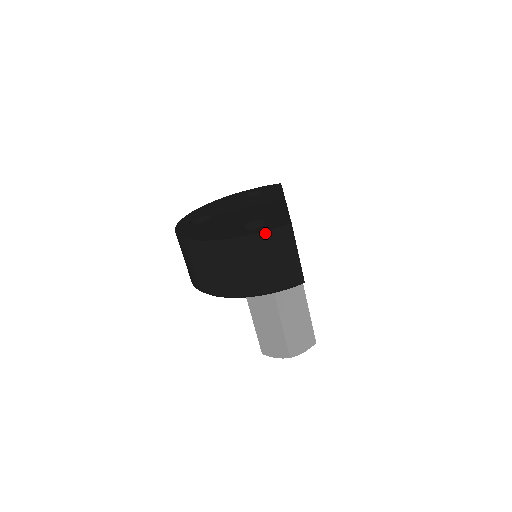
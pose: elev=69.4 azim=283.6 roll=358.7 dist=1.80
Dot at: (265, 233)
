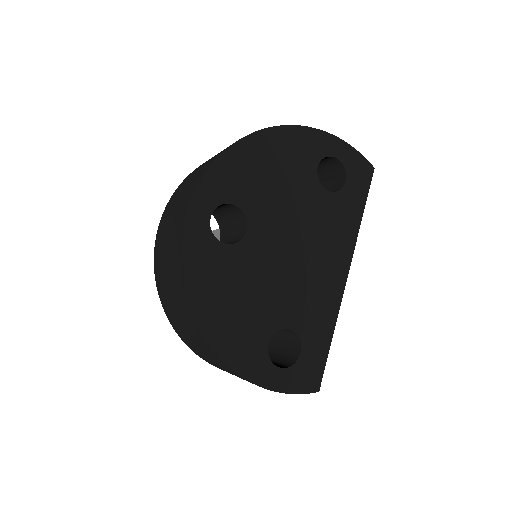
Dot at: occluded
